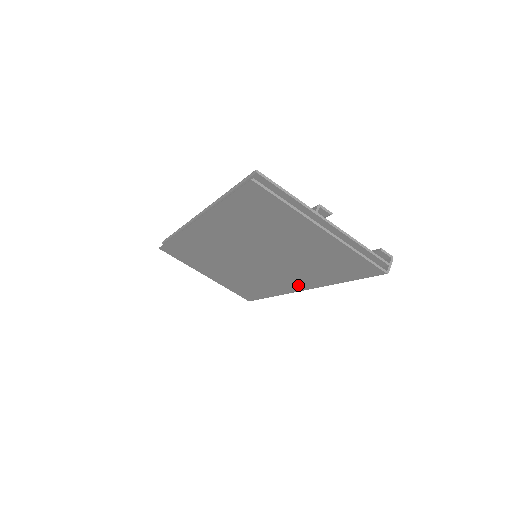
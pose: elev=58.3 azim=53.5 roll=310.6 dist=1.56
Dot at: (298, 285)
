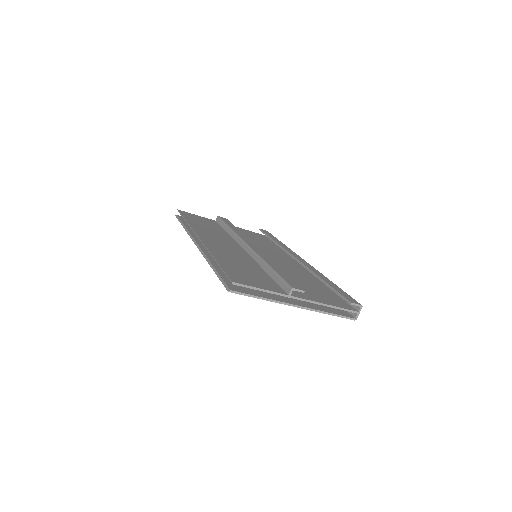
Dot at: occluded
